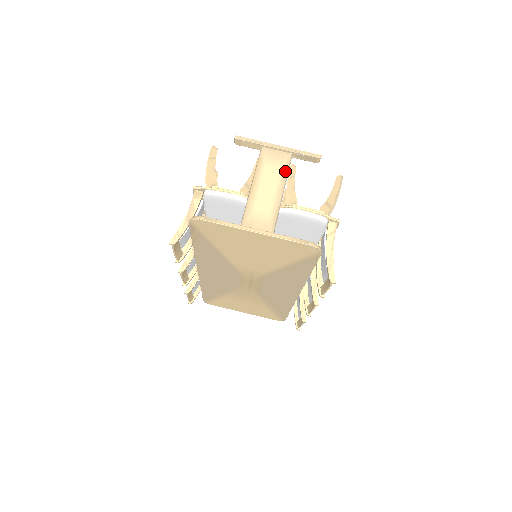
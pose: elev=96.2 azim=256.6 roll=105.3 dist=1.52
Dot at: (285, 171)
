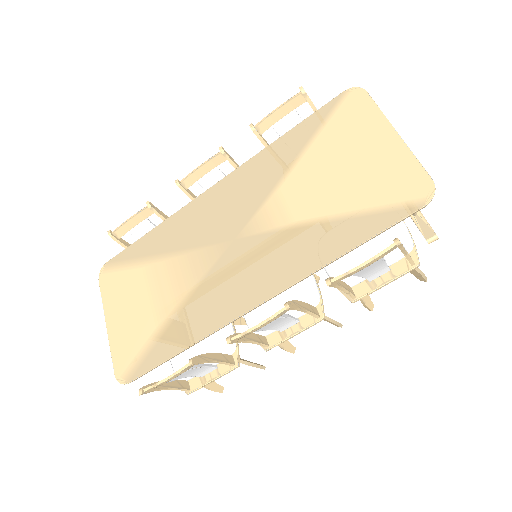
Dot at: occluded
